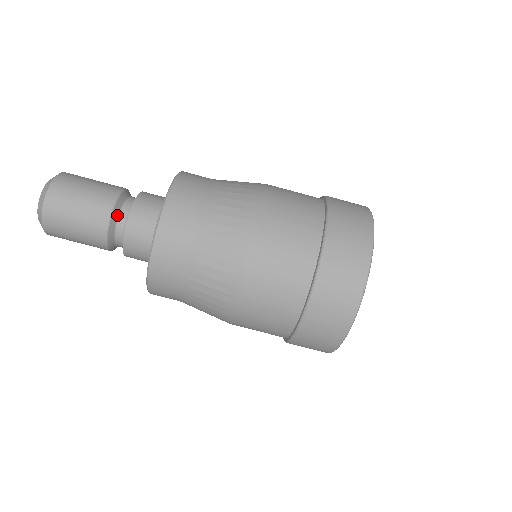
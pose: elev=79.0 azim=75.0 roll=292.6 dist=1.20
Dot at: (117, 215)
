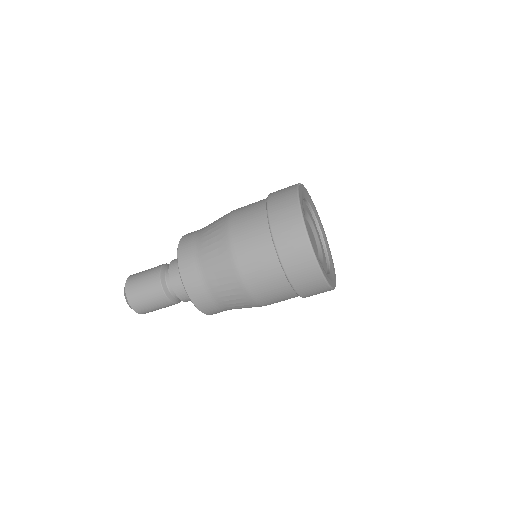
Dot at: (171, 295)
